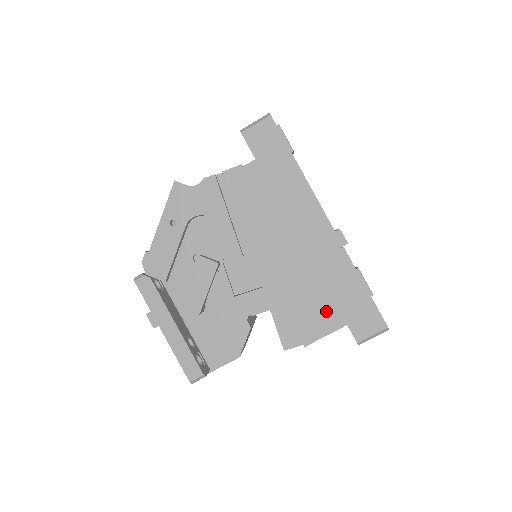
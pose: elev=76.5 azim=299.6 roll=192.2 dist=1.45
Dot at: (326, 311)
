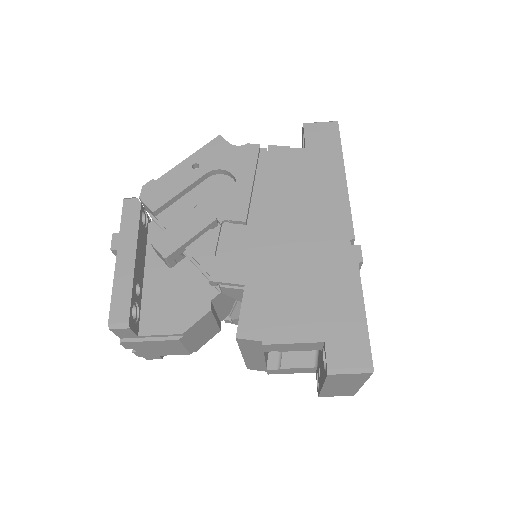
Dot at: (307, 315)
